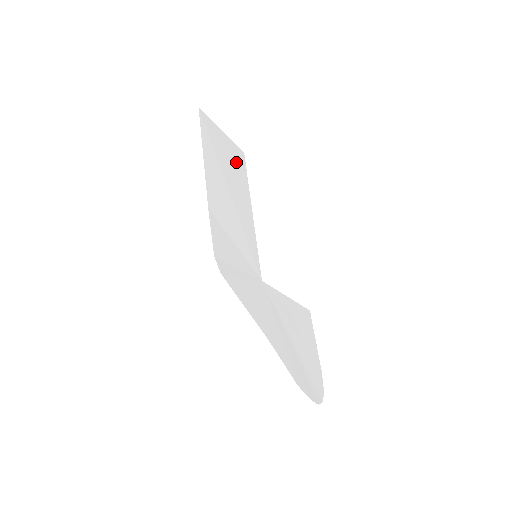
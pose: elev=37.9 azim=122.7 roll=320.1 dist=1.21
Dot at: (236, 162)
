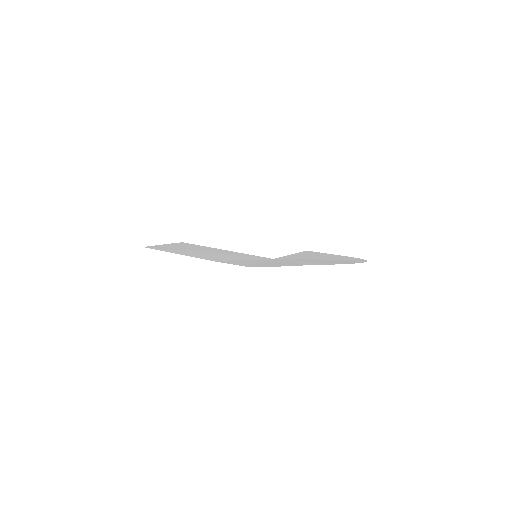
Dot at: (188, 246)
